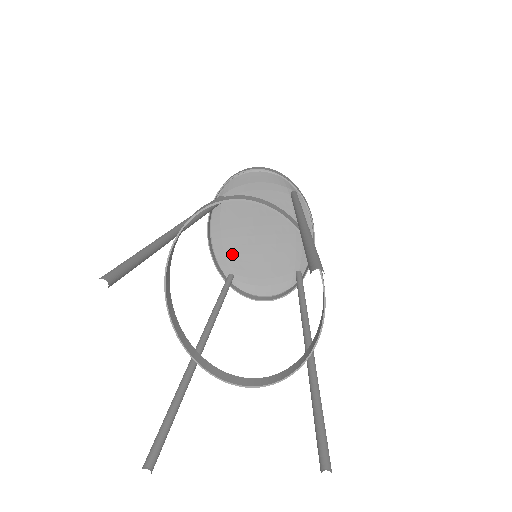
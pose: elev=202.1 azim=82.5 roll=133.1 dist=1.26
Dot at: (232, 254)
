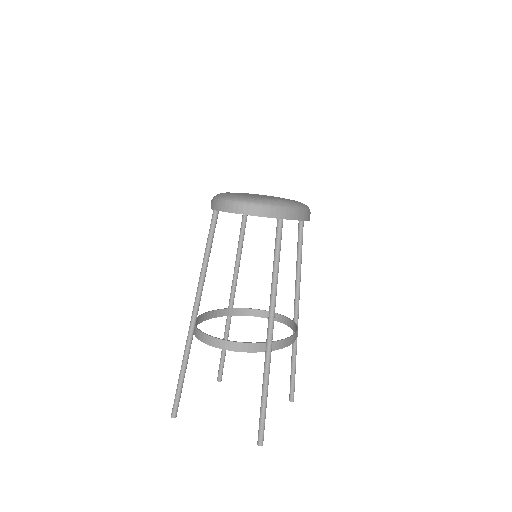
Dot at: occluded
